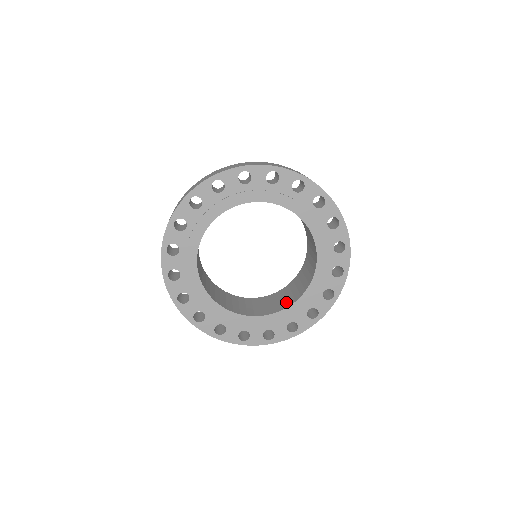
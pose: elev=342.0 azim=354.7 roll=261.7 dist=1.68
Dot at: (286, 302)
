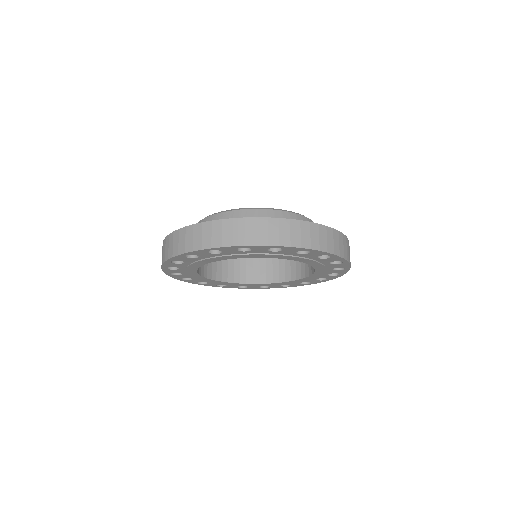
Dot at: (251, 275)
